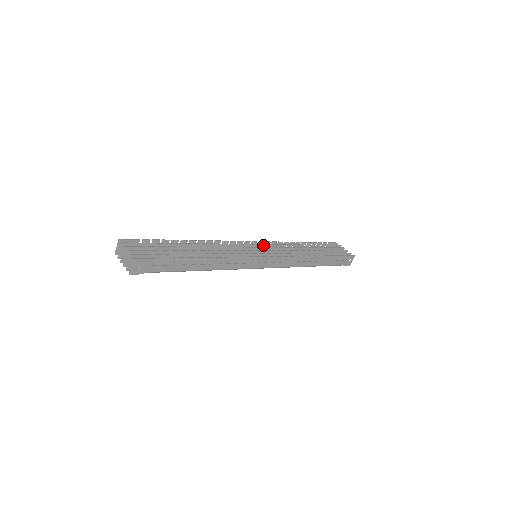
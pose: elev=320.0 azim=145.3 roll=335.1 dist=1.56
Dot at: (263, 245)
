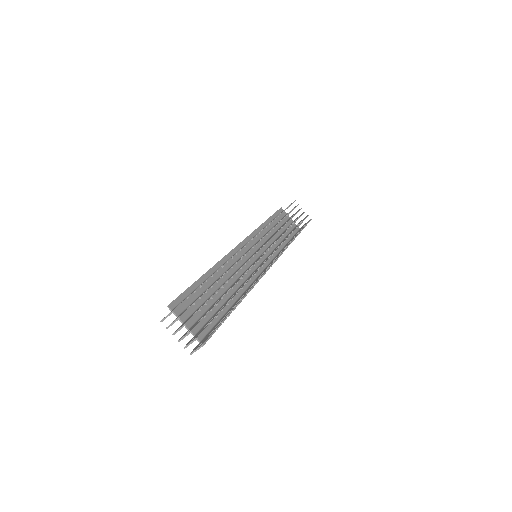
Dot at: (261, 240)
